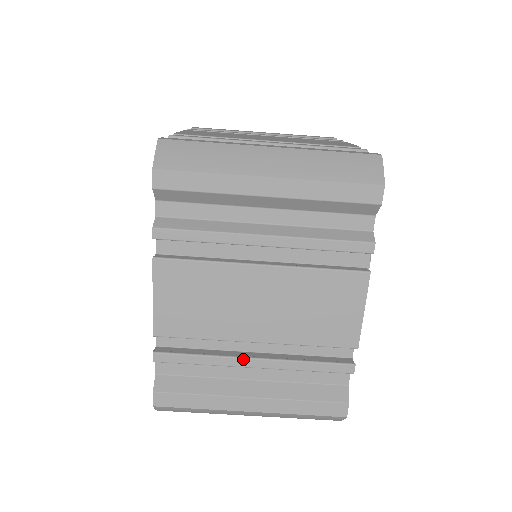
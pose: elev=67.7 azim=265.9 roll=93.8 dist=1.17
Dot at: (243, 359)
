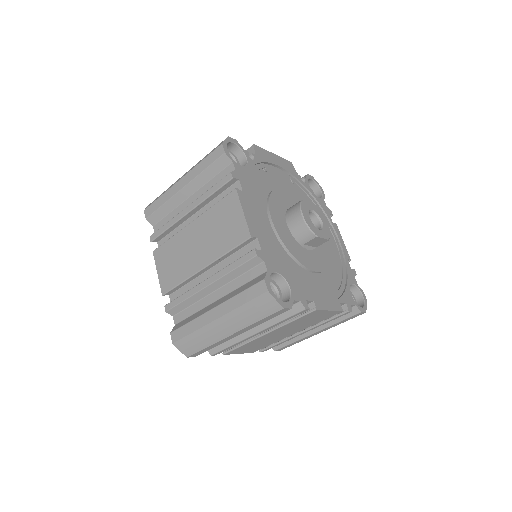
Dot at: (296, 336)
